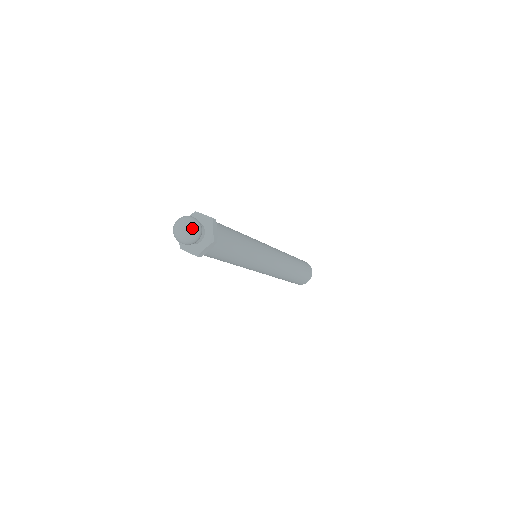
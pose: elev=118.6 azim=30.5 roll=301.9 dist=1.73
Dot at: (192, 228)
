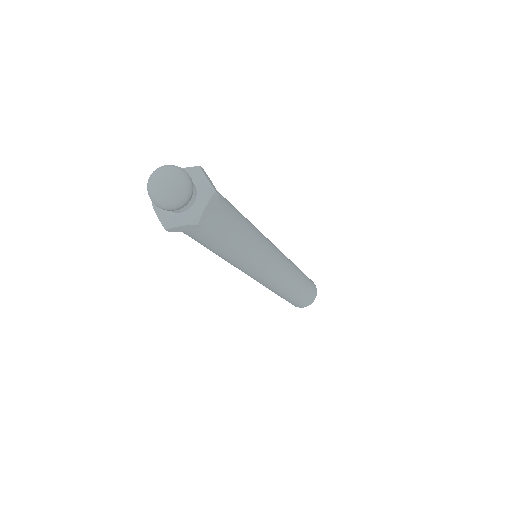
Dot at: (178, 173)
